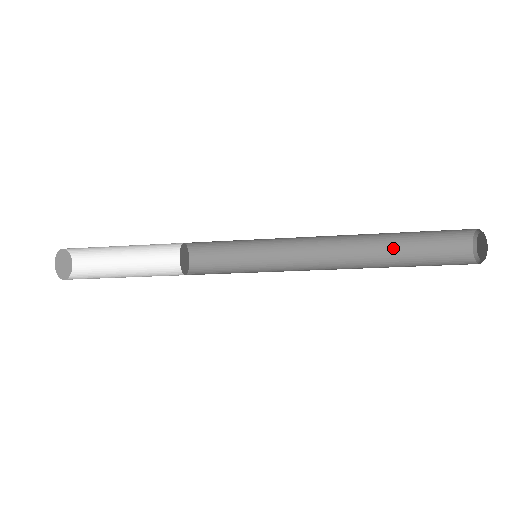
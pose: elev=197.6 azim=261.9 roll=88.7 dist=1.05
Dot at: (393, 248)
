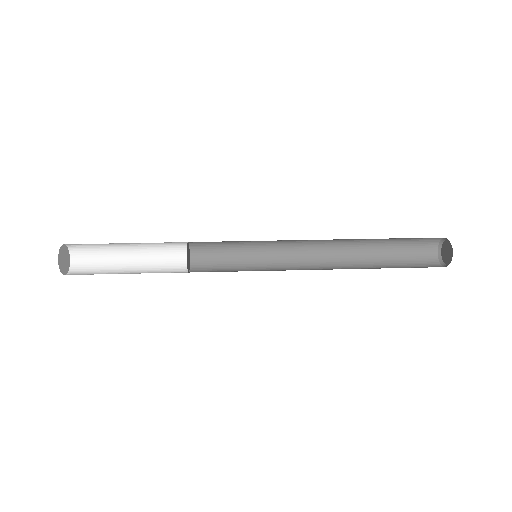
Dot at: (378, 239)
